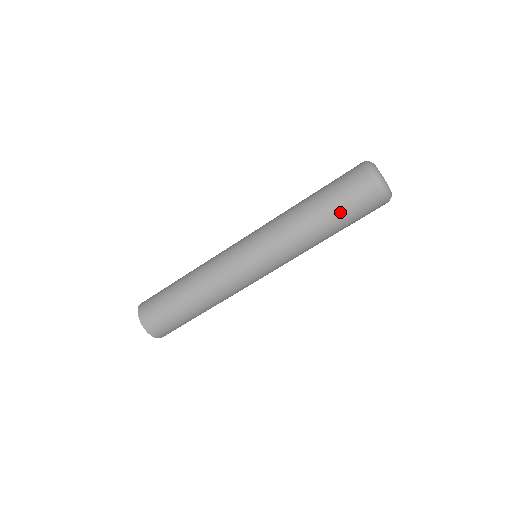
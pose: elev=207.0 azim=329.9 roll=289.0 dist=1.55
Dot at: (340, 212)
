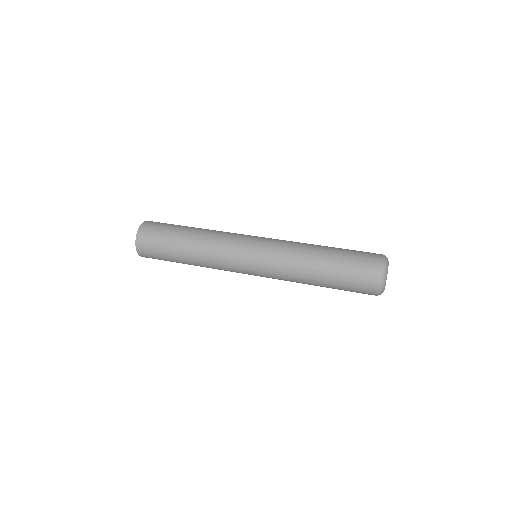
Dot at: (340, 268)
